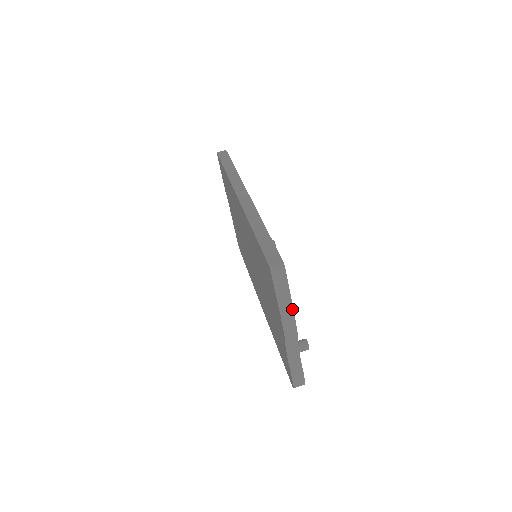
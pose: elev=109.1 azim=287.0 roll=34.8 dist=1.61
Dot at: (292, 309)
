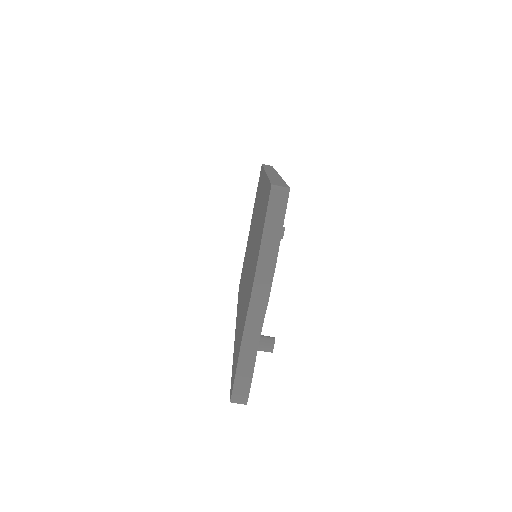
Dot at: (275, 257)
